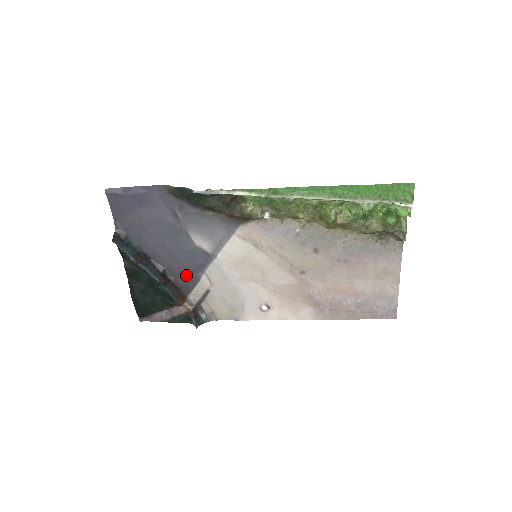
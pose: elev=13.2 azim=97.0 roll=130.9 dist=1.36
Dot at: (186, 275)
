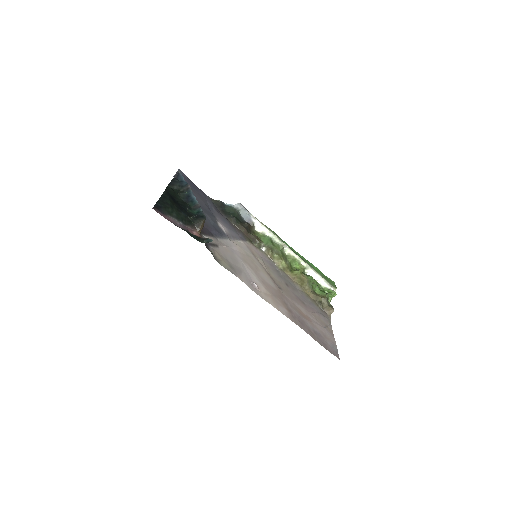
Dot at: (205, 228)
